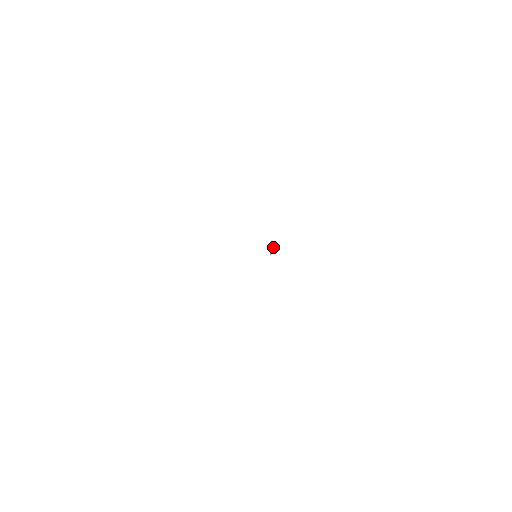
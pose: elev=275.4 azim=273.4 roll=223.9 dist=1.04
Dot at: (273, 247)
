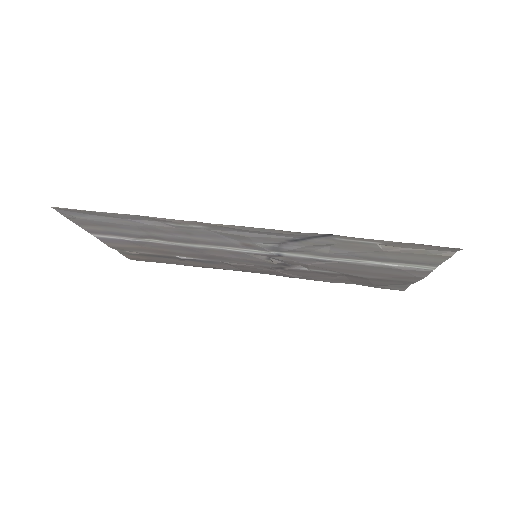
Dot at: (272, 261)
